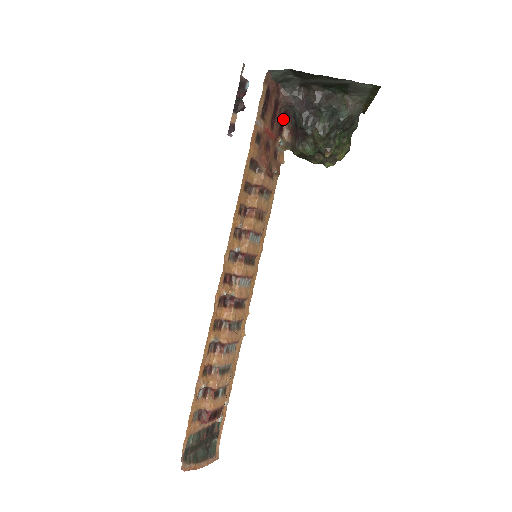
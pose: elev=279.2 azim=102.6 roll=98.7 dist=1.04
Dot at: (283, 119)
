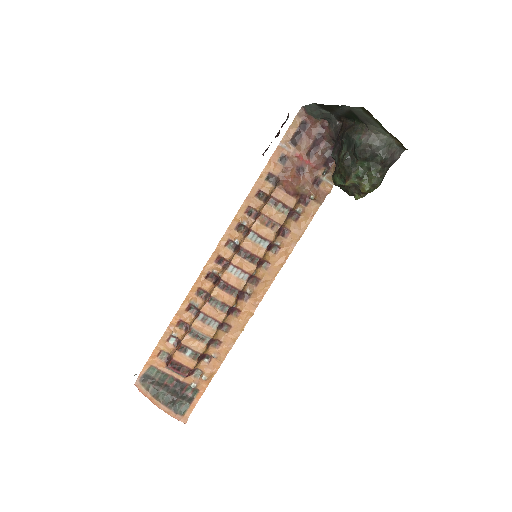
Dot at: occluded
